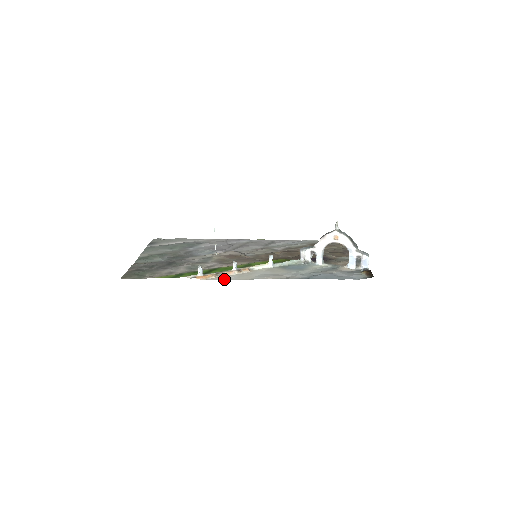
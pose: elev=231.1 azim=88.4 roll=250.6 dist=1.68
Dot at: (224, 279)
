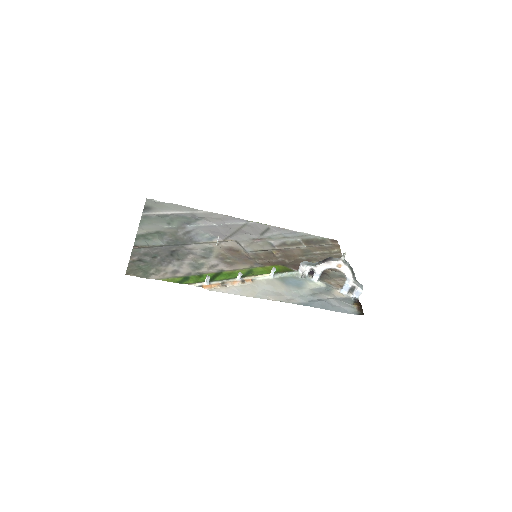
Dot at: (229, 292)
